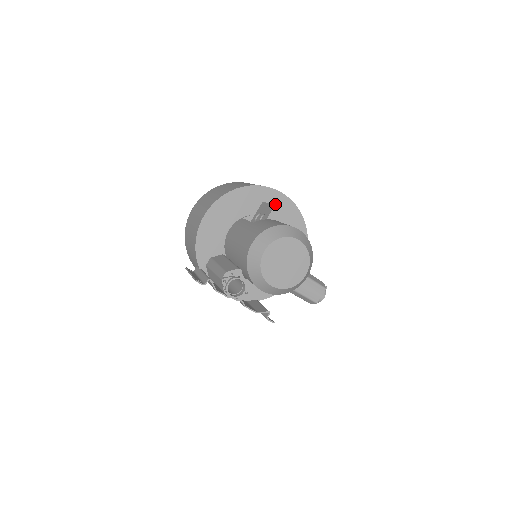
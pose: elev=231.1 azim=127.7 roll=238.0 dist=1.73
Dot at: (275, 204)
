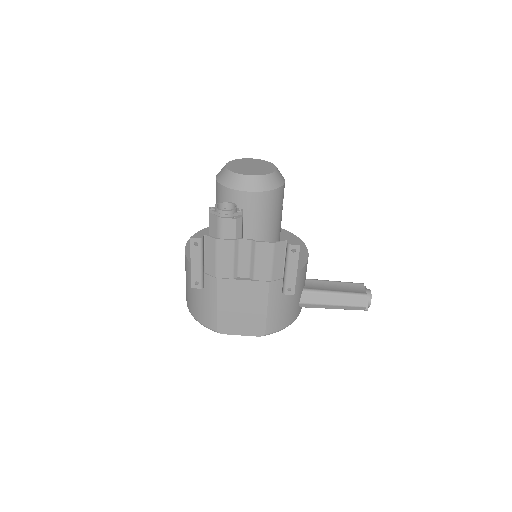
Dot at: occluded
